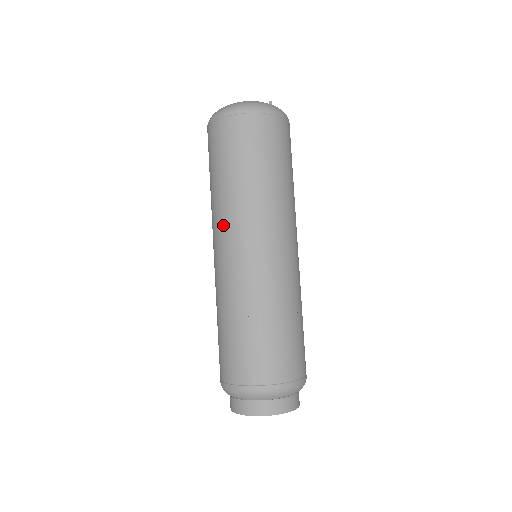
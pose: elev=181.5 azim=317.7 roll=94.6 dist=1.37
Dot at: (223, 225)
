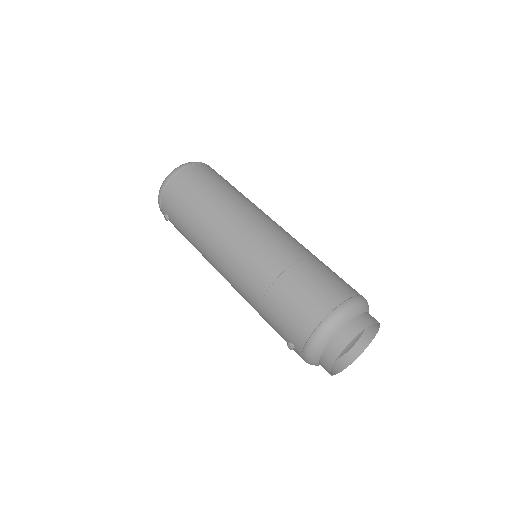
Dot at: (236, 217)
